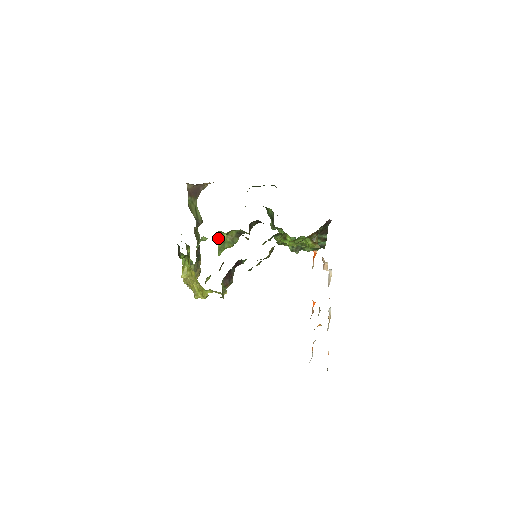
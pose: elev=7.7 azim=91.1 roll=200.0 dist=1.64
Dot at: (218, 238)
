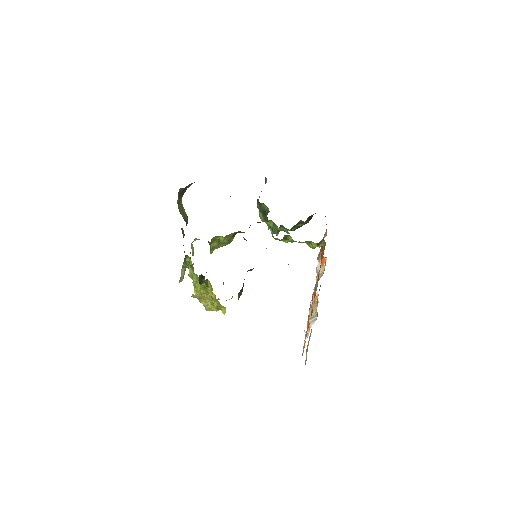
Dot at: (214, 240)
